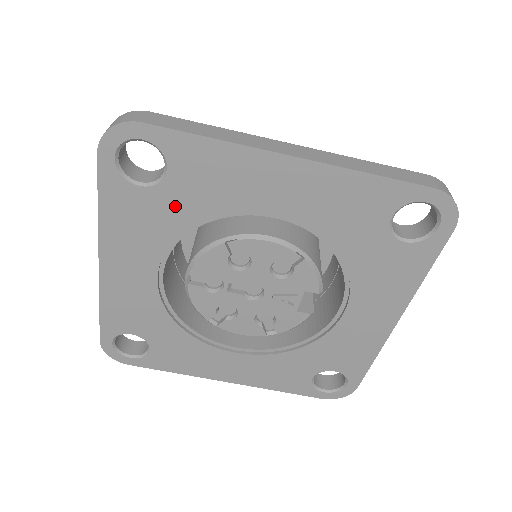
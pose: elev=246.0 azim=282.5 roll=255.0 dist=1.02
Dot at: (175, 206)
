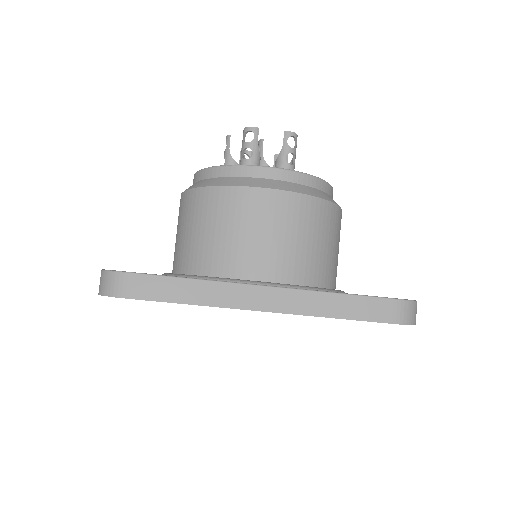
Dot at: occluded
